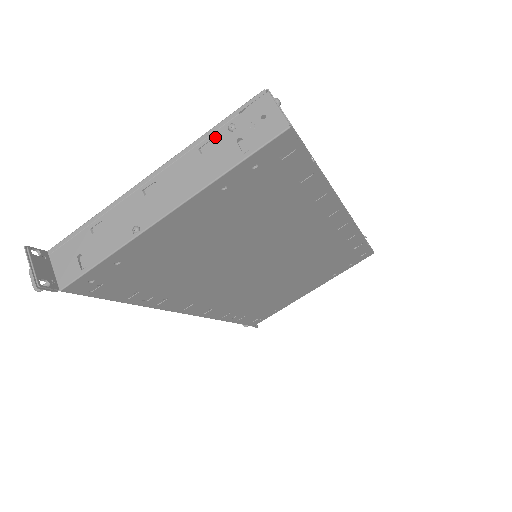
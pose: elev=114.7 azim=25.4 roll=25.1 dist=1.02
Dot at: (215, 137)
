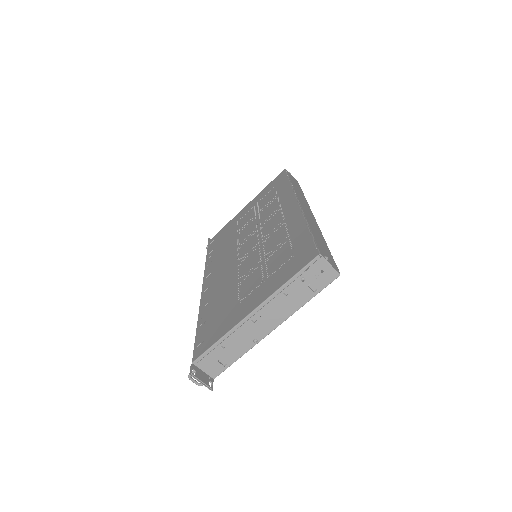
Dot at: (293, 286)
